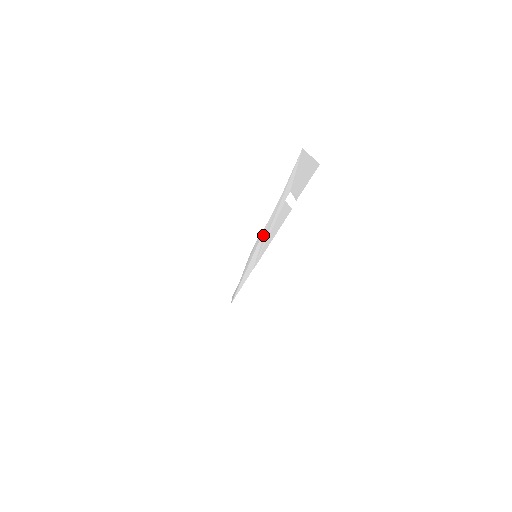
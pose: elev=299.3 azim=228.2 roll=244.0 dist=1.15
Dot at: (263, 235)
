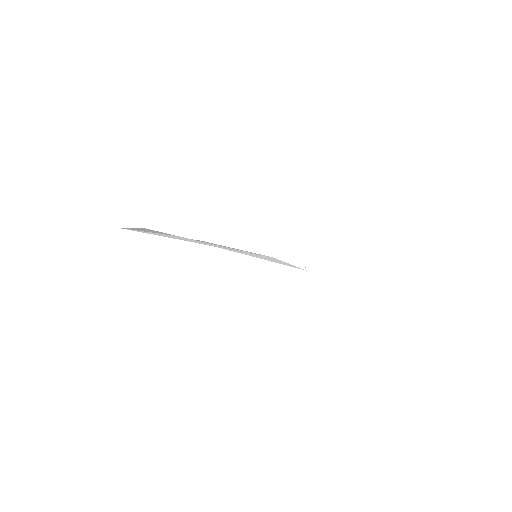
Dot at: (231, 250)
